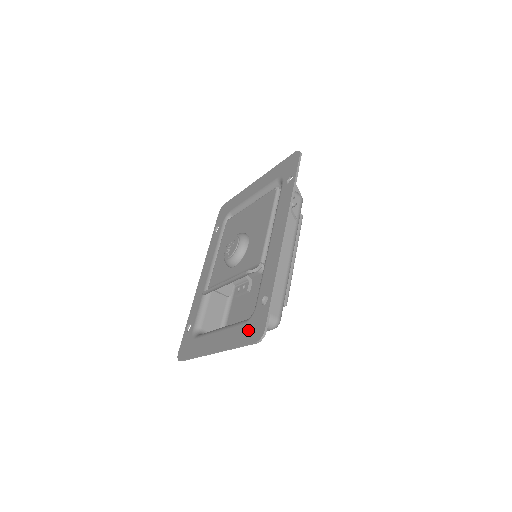
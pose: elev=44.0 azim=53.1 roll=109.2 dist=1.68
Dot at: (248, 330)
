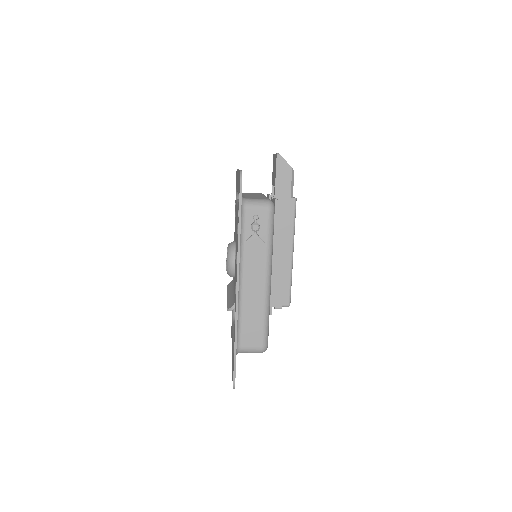
Dot at: occluded
